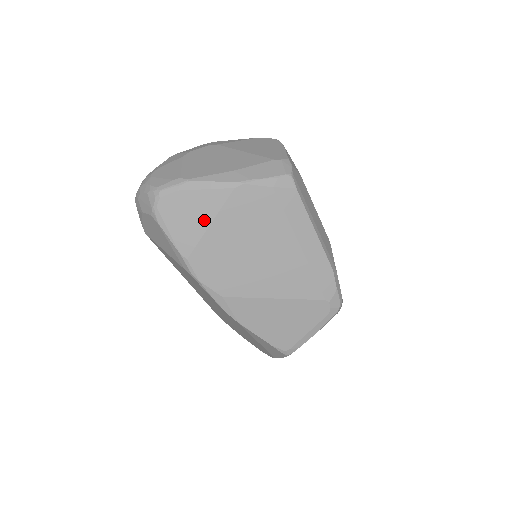
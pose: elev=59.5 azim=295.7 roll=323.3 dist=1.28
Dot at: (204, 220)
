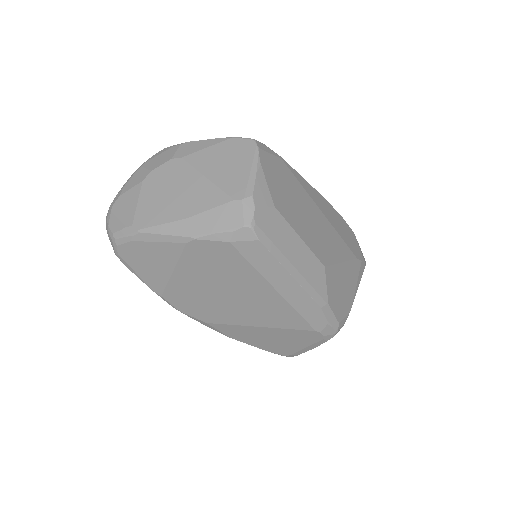
Dot at: (166, 267)
